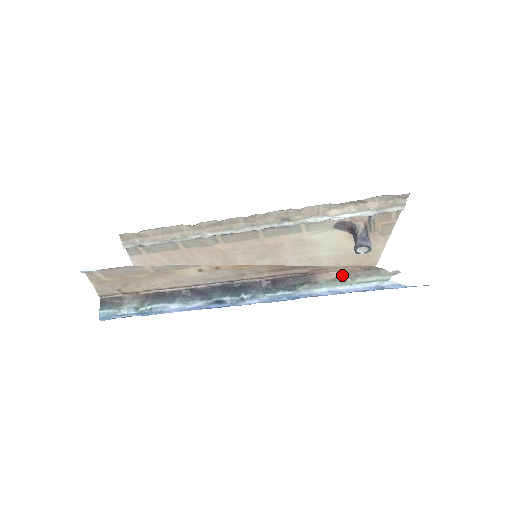
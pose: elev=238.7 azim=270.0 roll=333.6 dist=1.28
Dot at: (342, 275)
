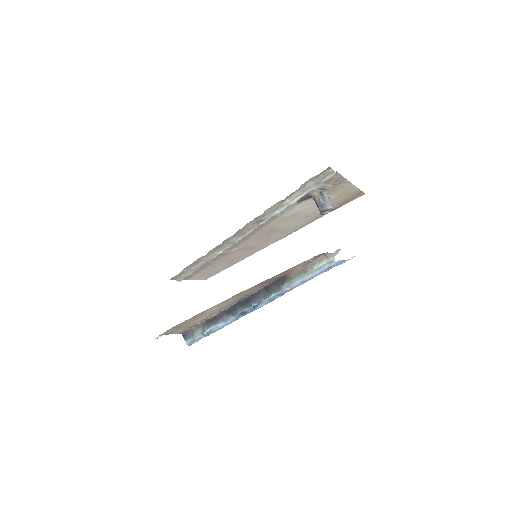
Dot at: (304, 268)
